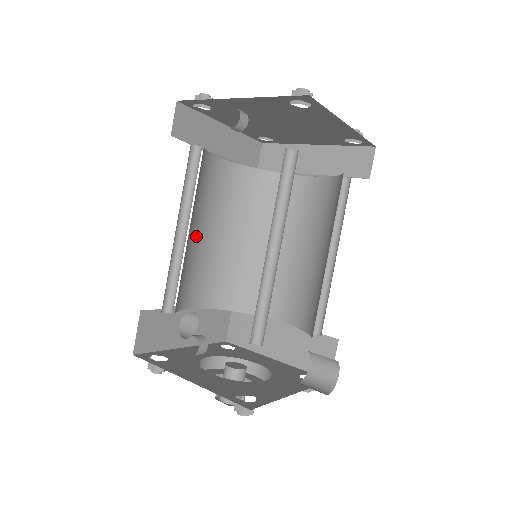
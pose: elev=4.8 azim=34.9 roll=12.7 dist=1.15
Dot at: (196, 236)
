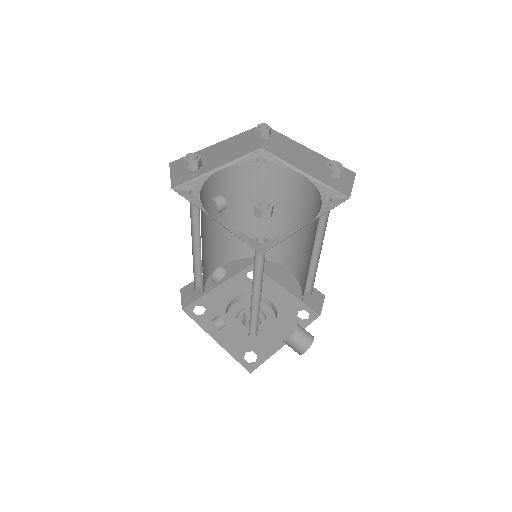
Dot at: (211, 231)
